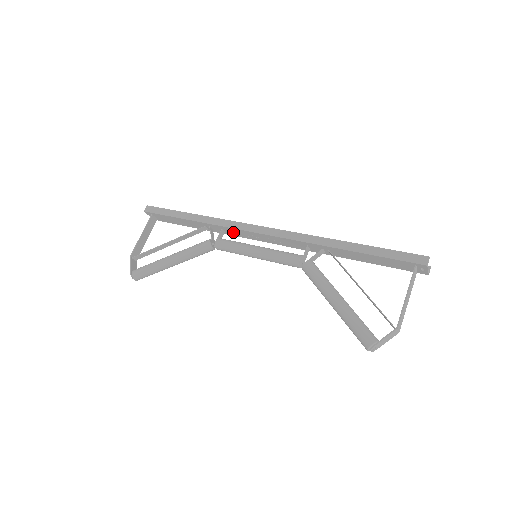
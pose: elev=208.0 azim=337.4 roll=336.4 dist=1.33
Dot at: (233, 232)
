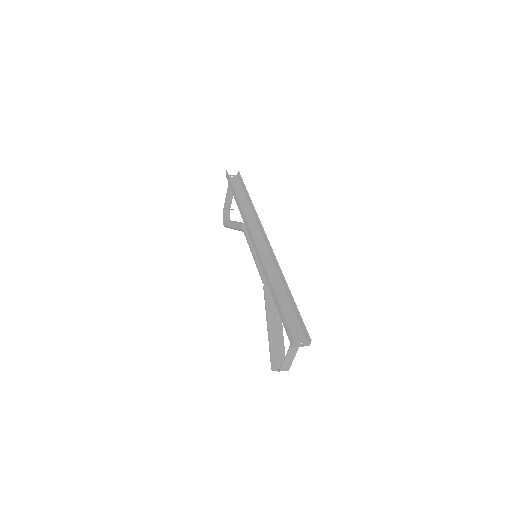
Dot at: (252, 225)
